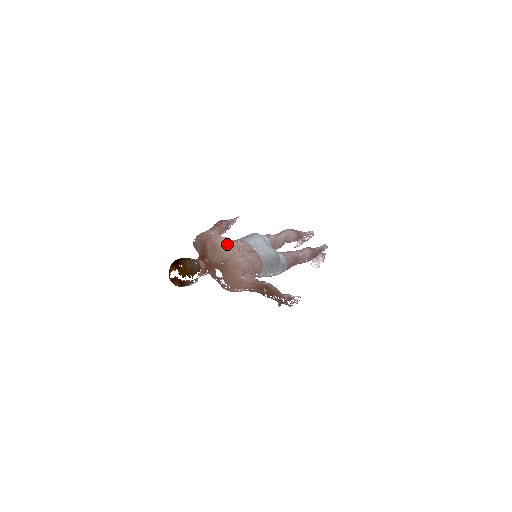
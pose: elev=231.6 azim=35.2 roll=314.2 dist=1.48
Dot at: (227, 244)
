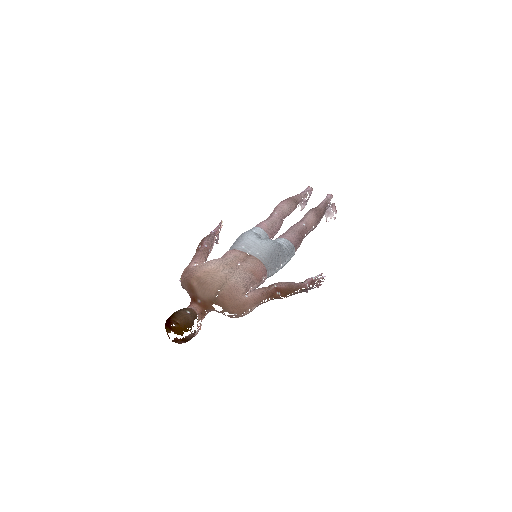
Dot at: (213, 270)
